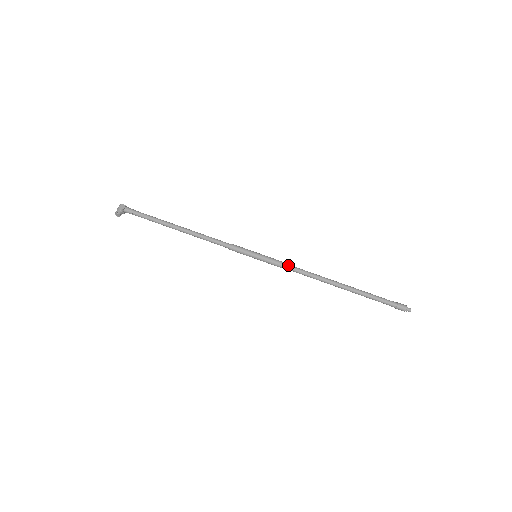
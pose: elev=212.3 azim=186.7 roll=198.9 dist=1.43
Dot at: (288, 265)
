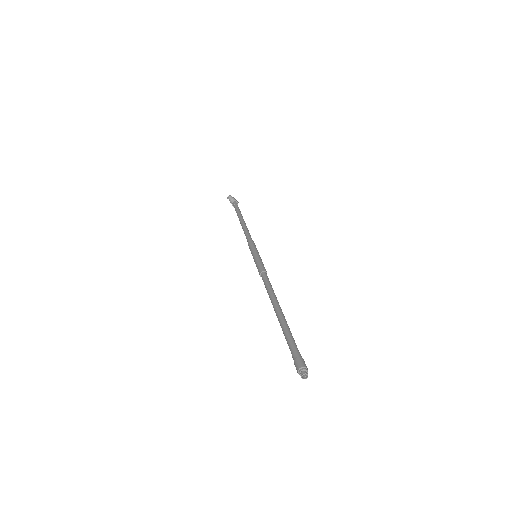
Dot at: (266, 271)
